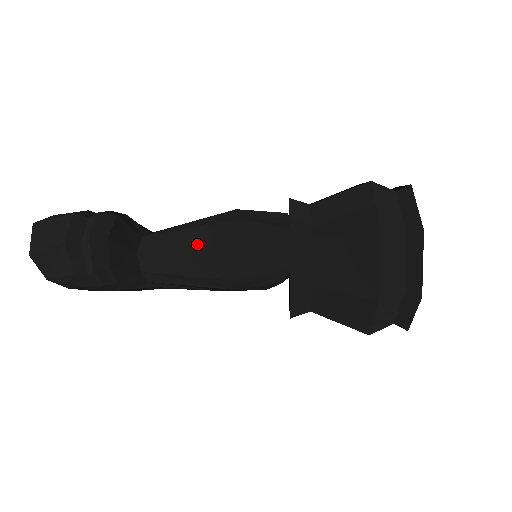
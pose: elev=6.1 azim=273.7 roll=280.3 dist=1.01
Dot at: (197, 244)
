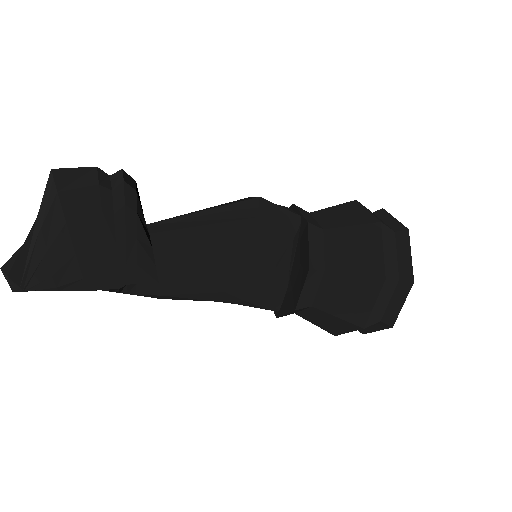
Dot at: occluded
